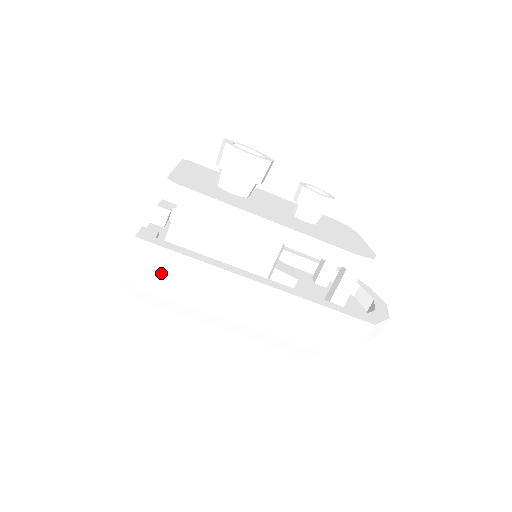
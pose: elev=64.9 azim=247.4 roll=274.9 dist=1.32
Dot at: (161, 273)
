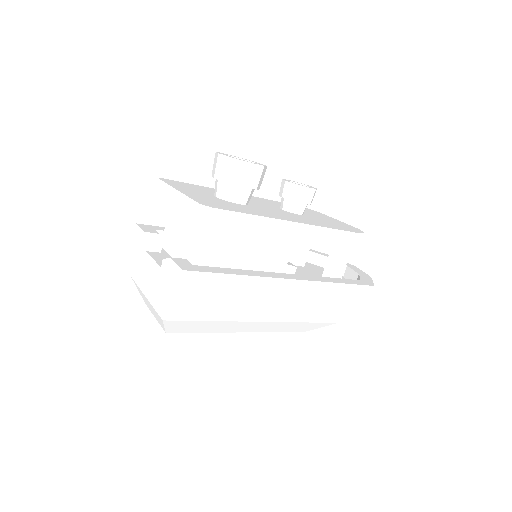
Dot at: (209, 298)
